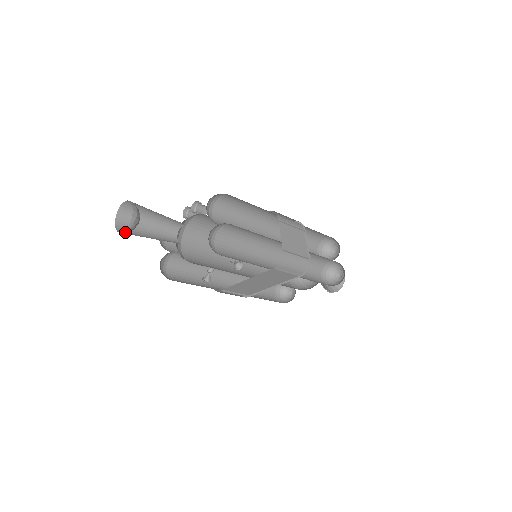
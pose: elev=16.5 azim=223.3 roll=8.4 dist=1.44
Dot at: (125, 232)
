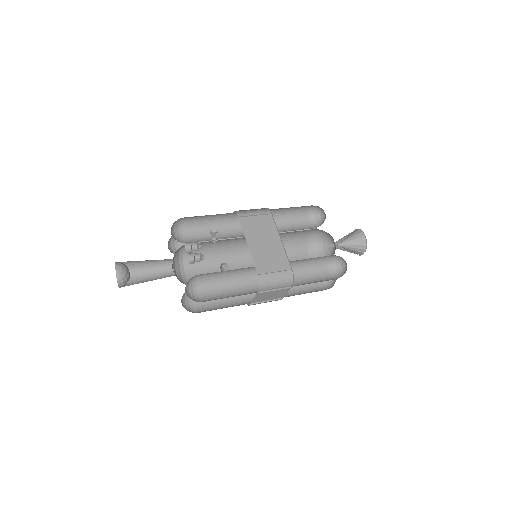
Dot at: occluded
